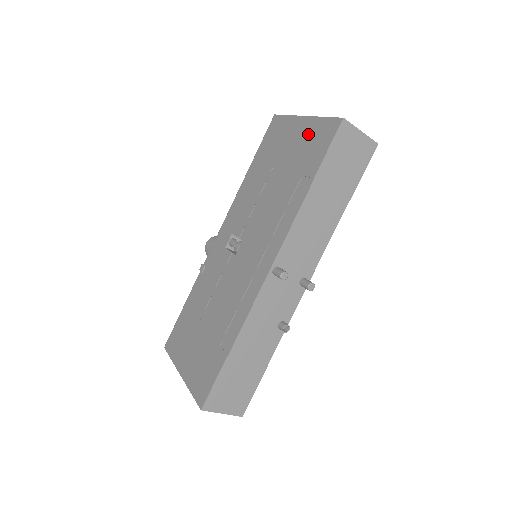
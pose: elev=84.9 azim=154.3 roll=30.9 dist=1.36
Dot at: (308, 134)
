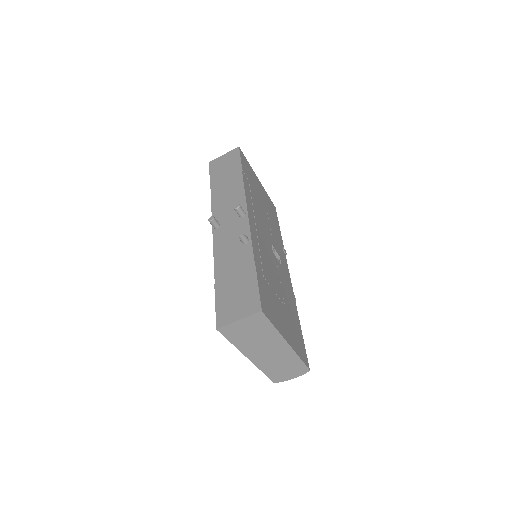
Dot at: occluded
